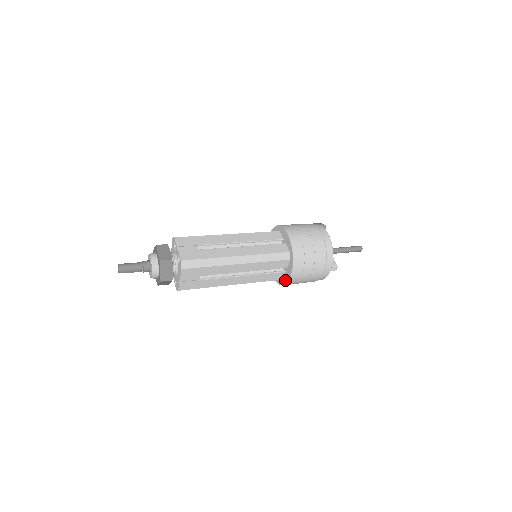
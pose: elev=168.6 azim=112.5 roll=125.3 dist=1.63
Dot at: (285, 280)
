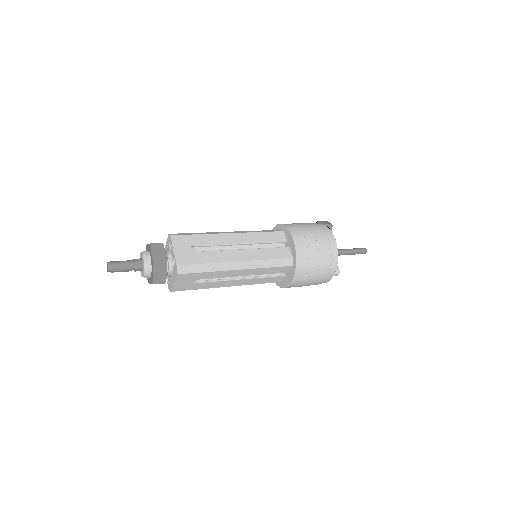
Dot at: (284, 284)
